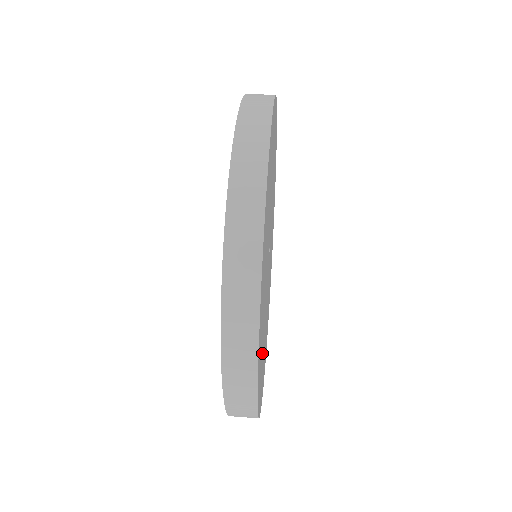
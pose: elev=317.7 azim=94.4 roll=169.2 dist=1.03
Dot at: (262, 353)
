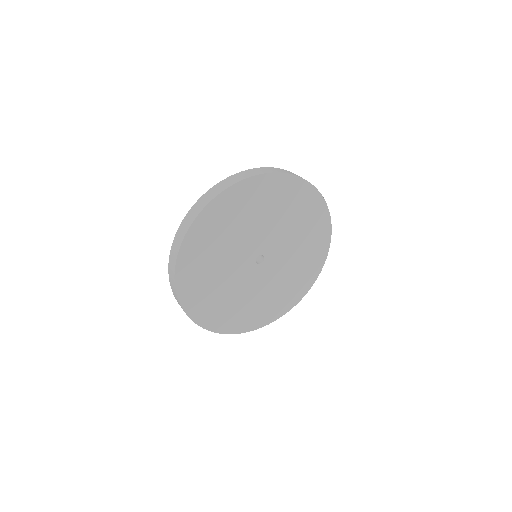
Dot at: (210, 251)
